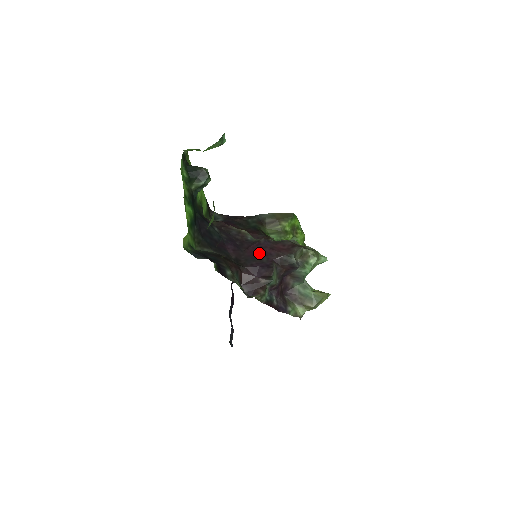
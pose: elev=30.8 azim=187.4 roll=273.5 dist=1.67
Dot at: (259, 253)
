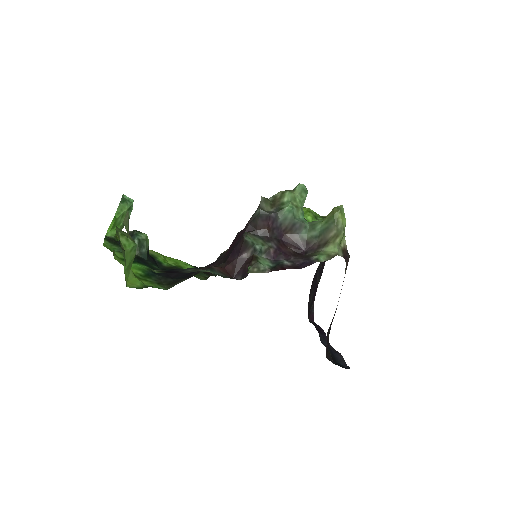
Dot at: (235, 243)
